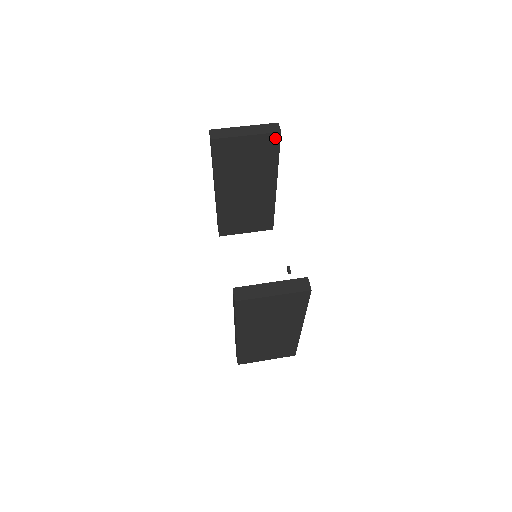
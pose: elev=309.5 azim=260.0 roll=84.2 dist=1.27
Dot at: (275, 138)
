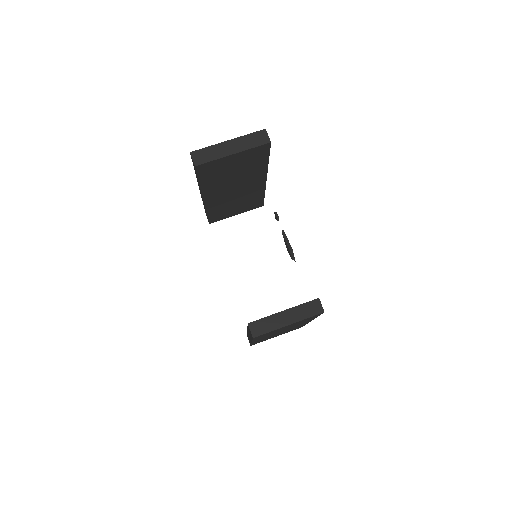
Dot at: (264, 148)
